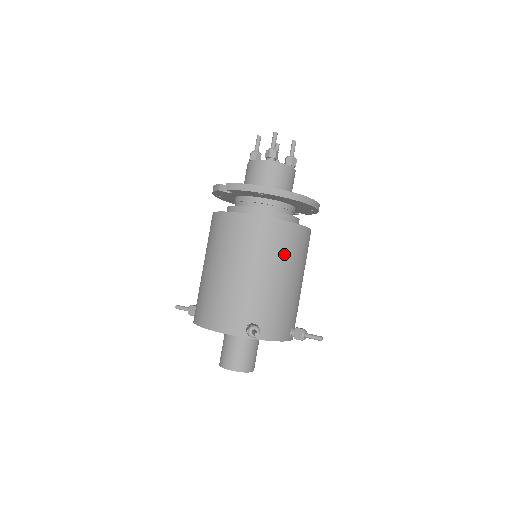
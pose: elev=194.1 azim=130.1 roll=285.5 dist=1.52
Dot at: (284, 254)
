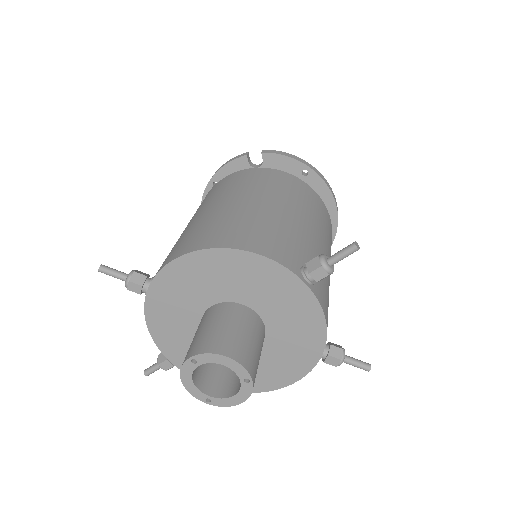
Dot at: (328, 236)
